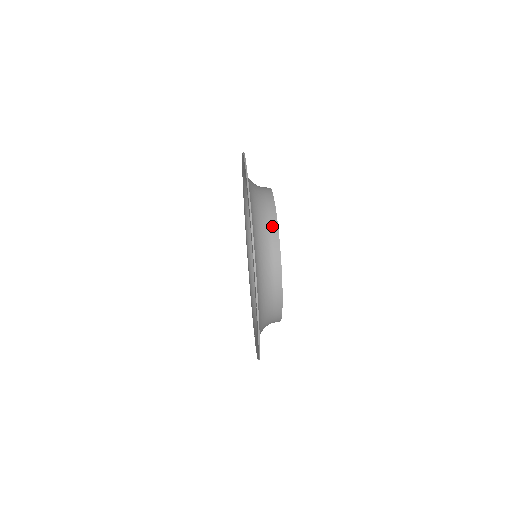
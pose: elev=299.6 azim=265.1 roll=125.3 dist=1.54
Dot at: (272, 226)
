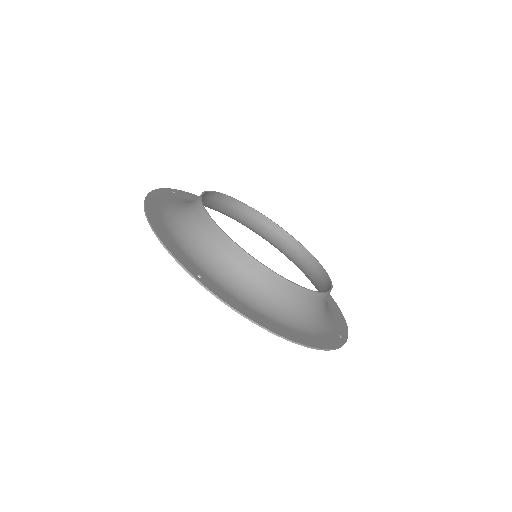
Dot at: (290, 290)
